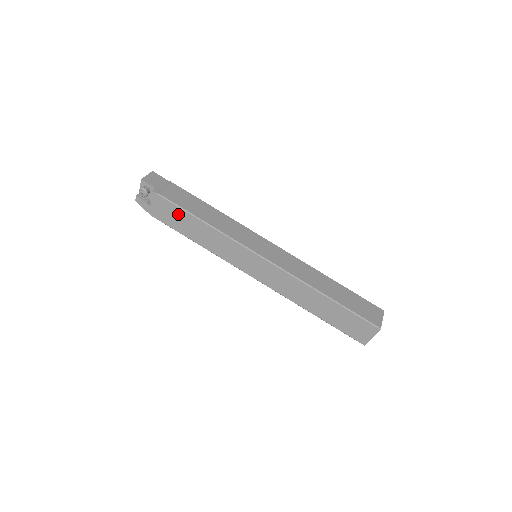
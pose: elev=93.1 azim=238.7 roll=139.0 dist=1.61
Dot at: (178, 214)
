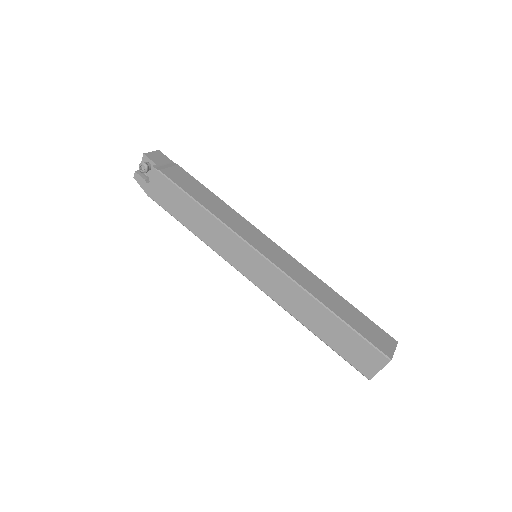
Dot at: (176, 195)
